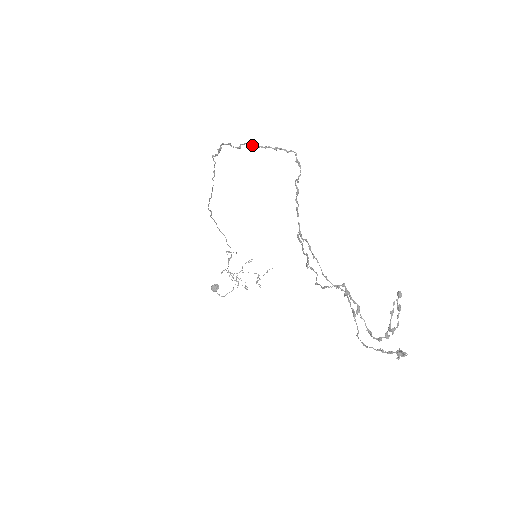
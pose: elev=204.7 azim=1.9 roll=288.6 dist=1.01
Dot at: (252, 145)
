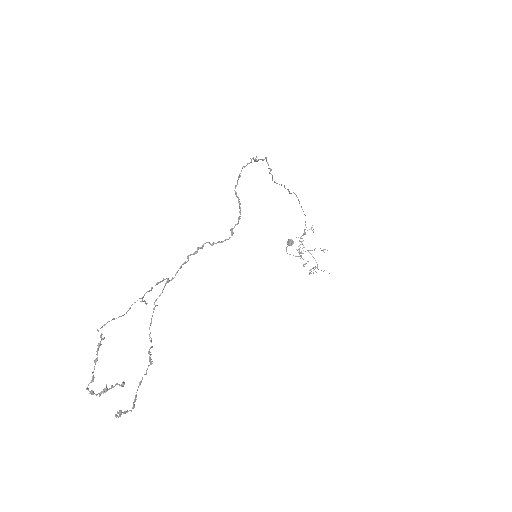
Dot at: (237, 184)
